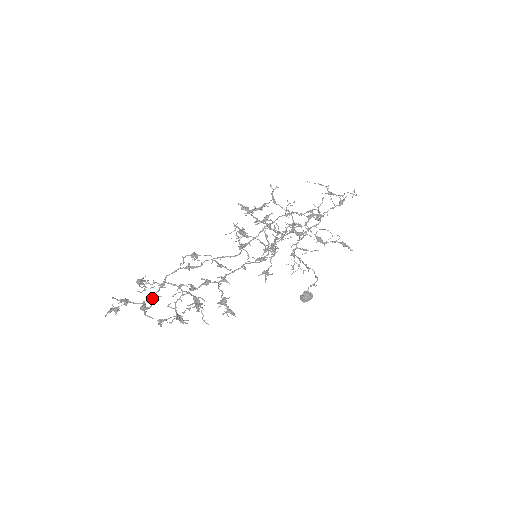
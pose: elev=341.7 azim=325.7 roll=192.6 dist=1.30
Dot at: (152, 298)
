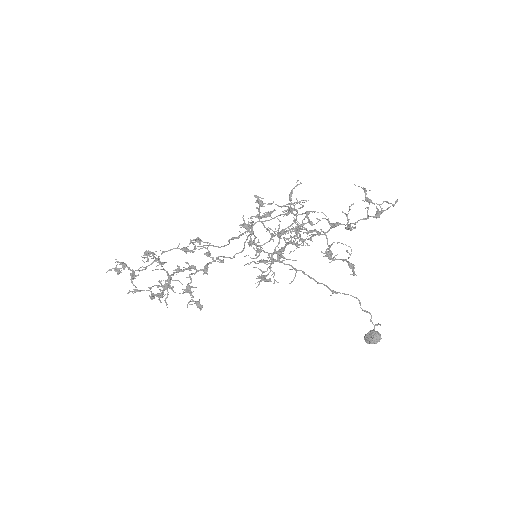
Dot at: (144, 269)
